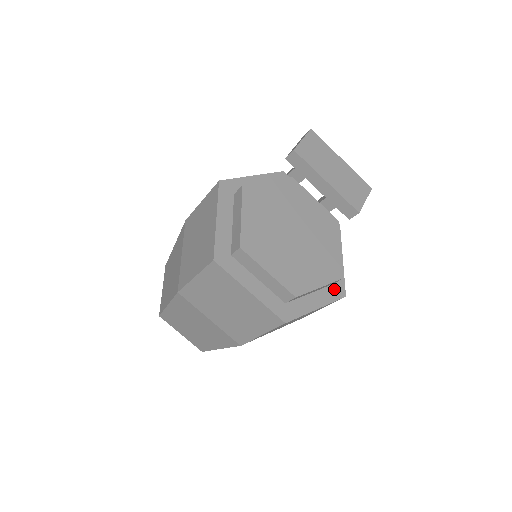
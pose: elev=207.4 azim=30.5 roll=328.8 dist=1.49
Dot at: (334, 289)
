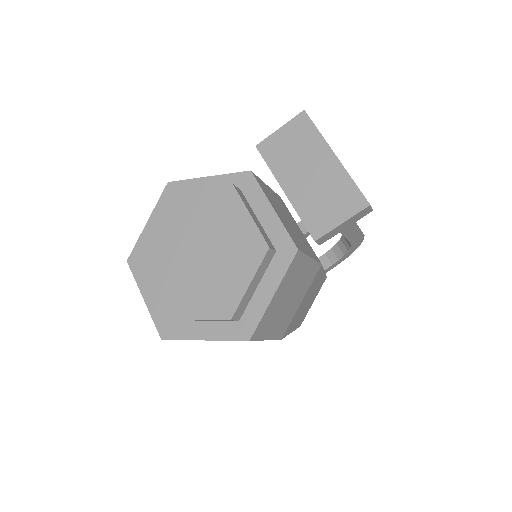
Dot at: (238, 327)
